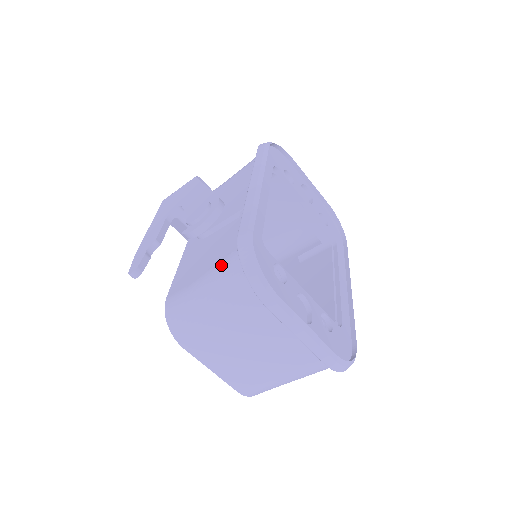
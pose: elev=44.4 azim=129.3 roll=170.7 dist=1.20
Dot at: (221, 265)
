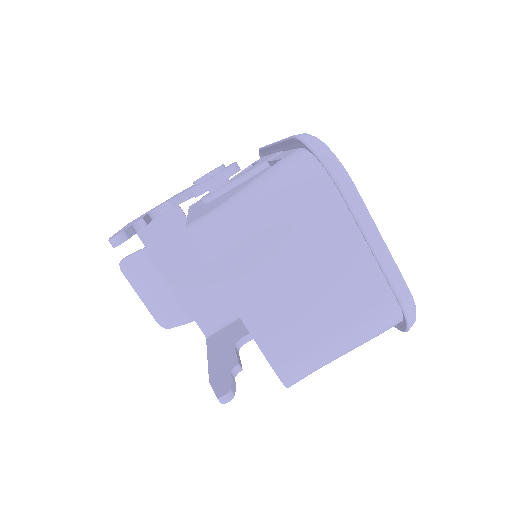
Dot at: (272, 168)
